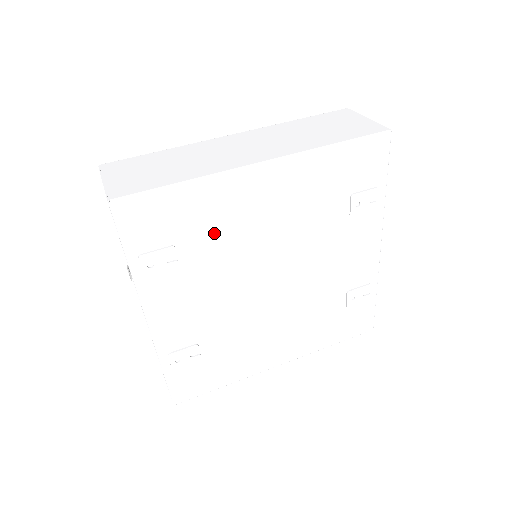
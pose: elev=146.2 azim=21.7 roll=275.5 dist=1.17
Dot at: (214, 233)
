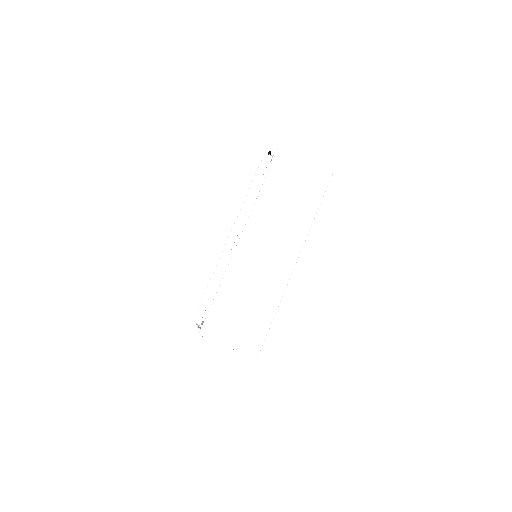
Dot at: occluded
